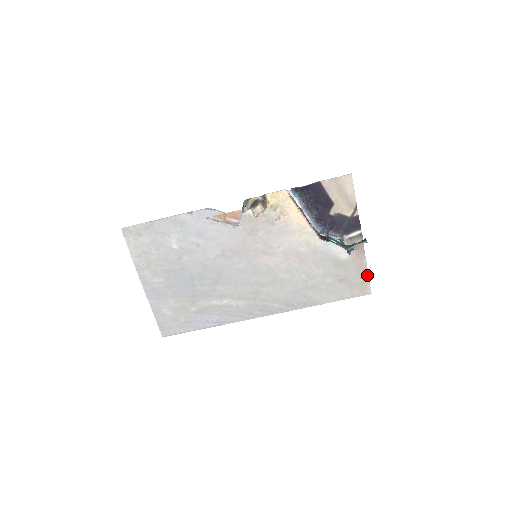
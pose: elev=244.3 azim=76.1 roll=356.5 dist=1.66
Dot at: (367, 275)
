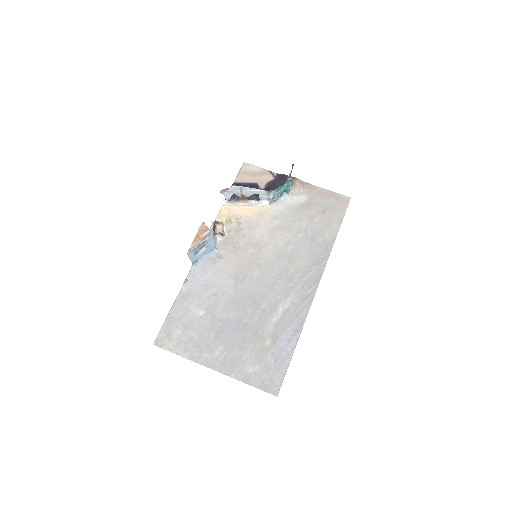
Dot at: (331, 192)
